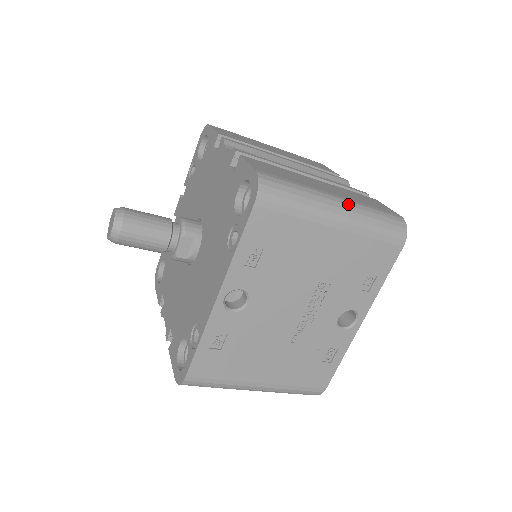
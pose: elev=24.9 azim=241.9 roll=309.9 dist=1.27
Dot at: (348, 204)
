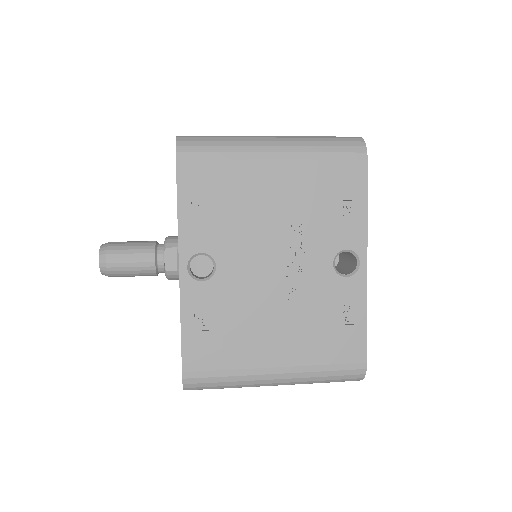
Dot at: (283, 137)
